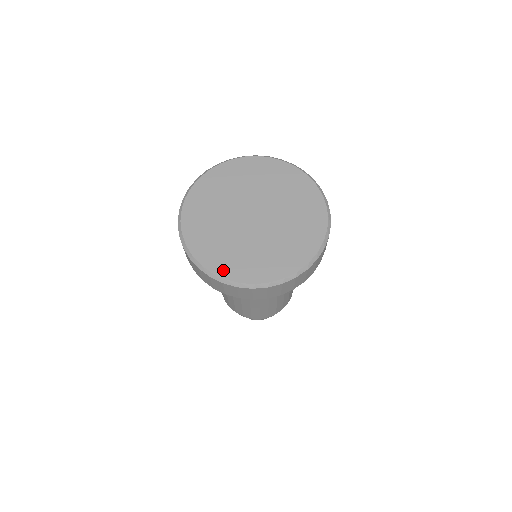
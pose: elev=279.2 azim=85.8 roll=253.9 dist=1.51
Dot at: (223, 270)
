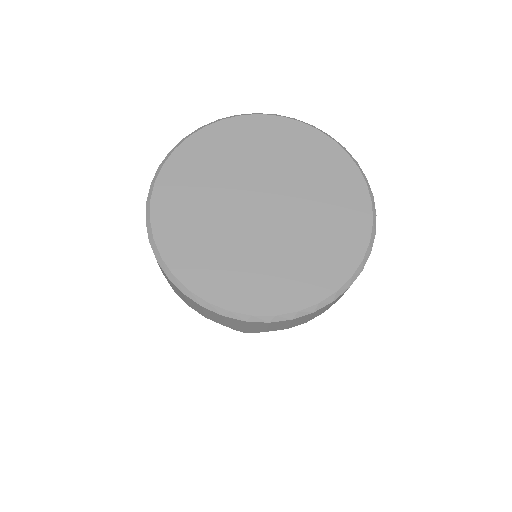
Dot at: (205, 287)
